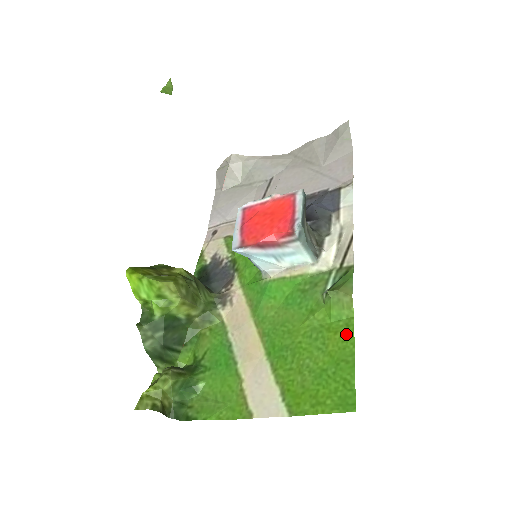
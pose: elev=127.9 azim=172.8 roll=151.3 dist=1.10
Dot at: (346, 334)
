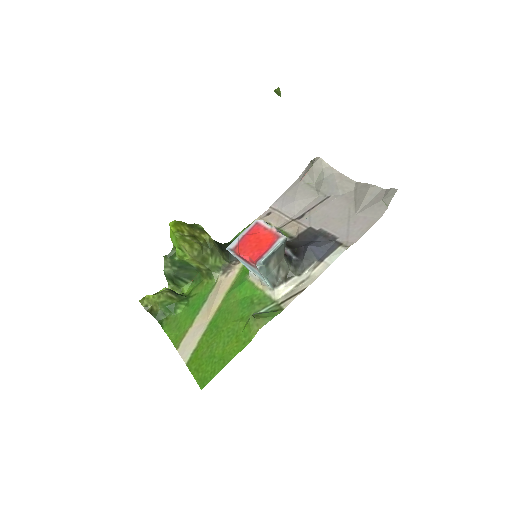
Dot at: (238, 347)
